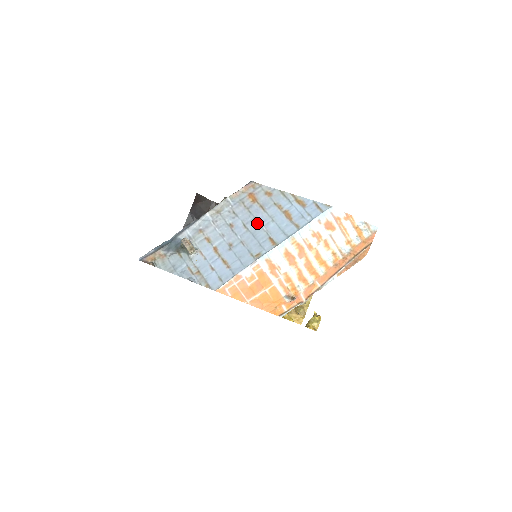
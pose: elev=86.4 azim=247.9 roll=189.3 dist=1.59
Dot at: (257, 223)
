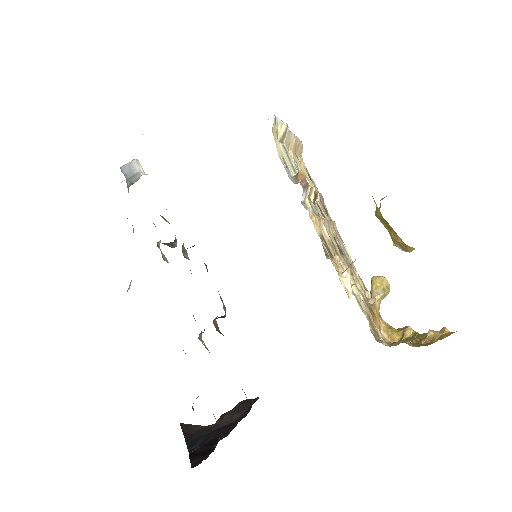
Dot at: occluded
